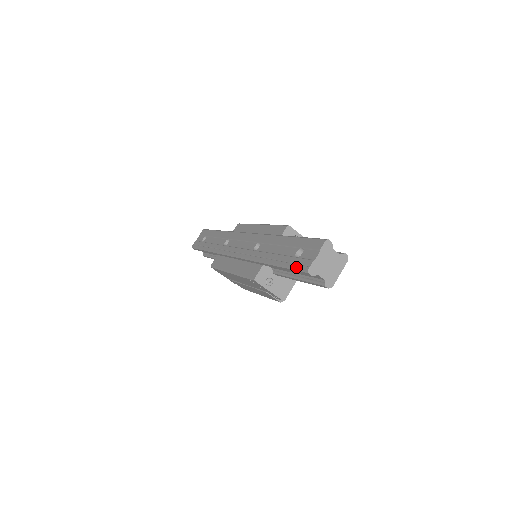
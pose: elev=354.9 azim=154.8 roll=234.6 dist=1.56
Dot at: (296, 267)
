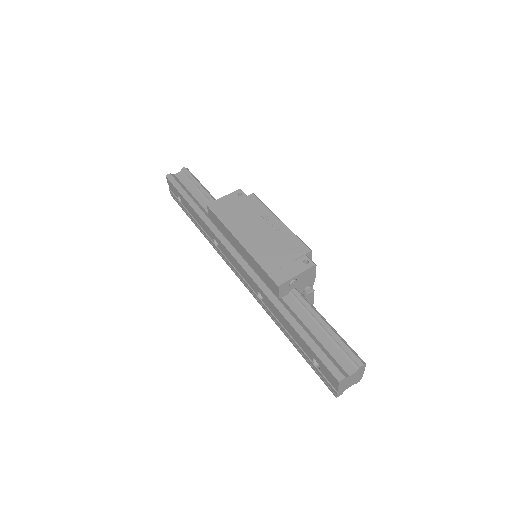
Dot at: occluded
